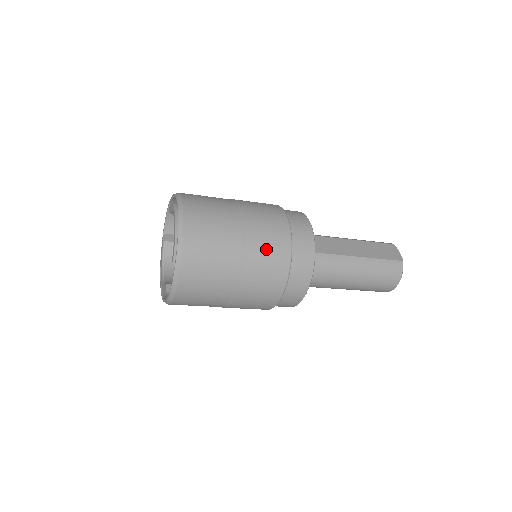
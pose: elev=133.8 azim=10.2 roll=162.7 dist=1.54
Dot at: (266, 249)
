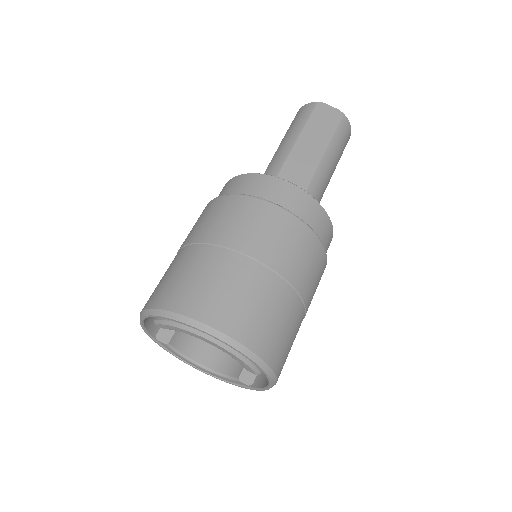
Dot at: (304, 261)
